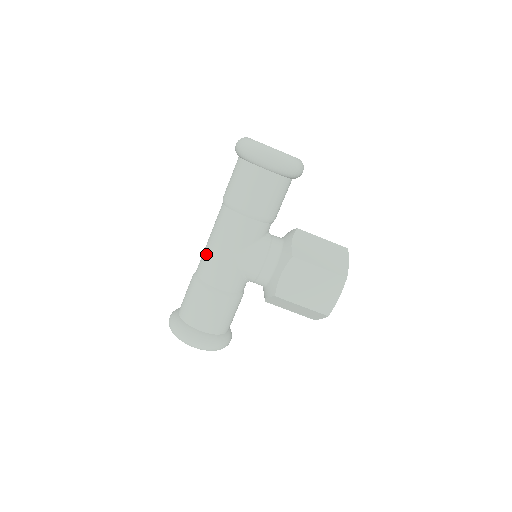
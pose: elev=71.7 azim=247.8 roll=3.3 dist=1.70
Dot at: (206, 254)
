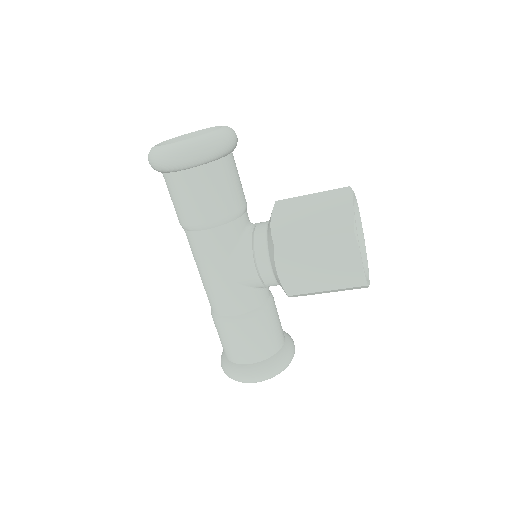
Dot at: (203, 285)
